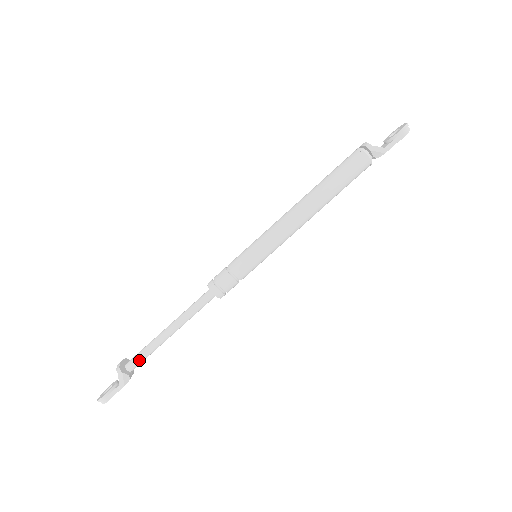
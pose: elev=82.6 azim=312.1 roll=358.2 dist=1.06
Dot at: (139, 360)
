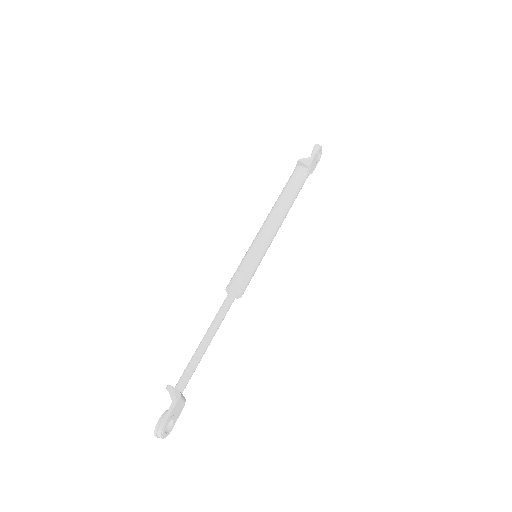
Dot at: (186, 375)
